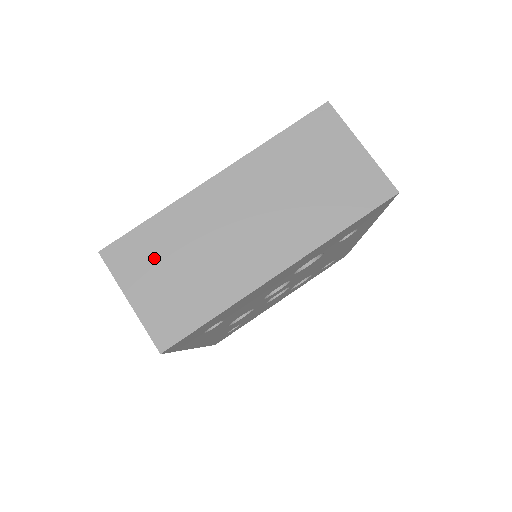
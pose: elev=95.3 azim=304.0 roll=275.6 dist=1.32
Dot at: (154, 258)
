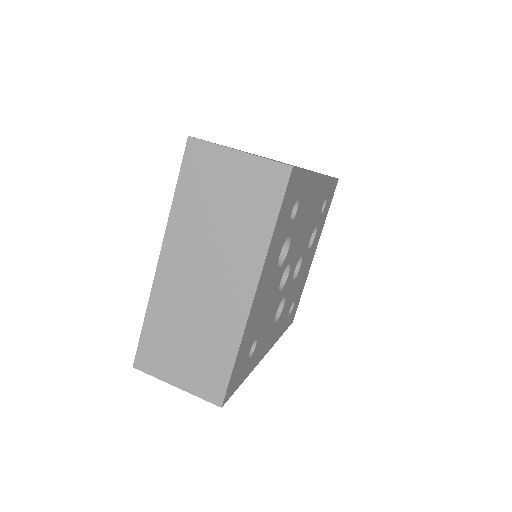
Dot at: (167, 347)
